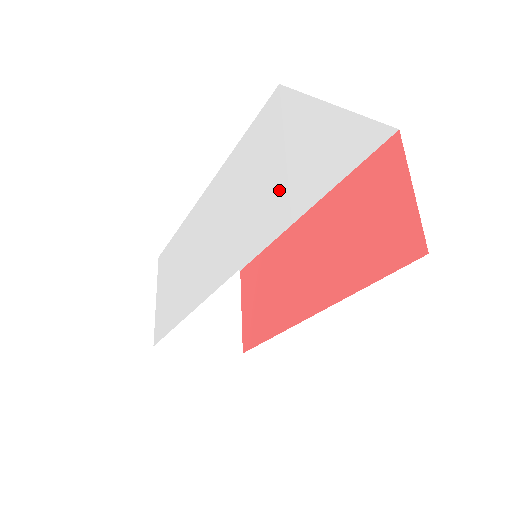
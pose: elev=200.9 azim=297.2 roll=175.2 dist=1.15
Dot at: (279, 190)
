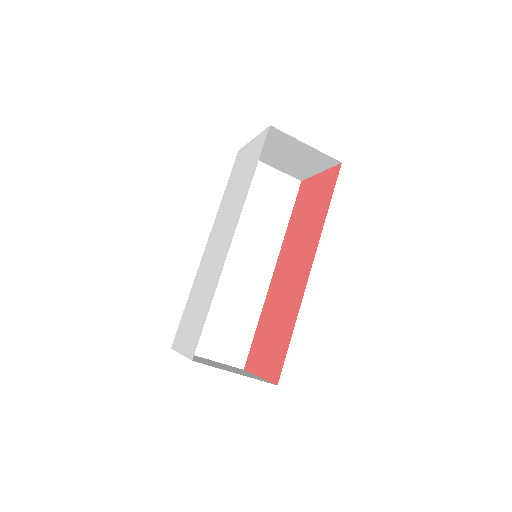
Dot at: (258, 140)
